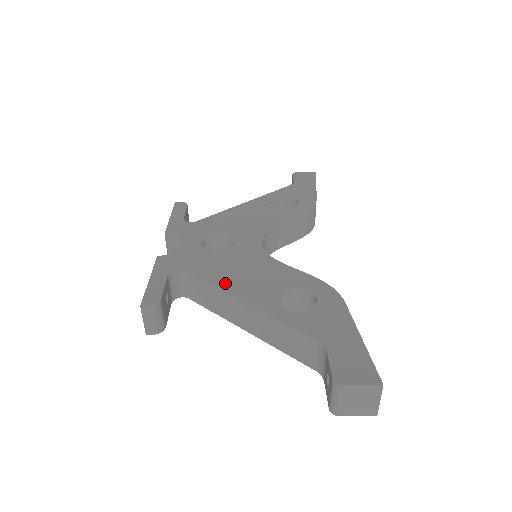
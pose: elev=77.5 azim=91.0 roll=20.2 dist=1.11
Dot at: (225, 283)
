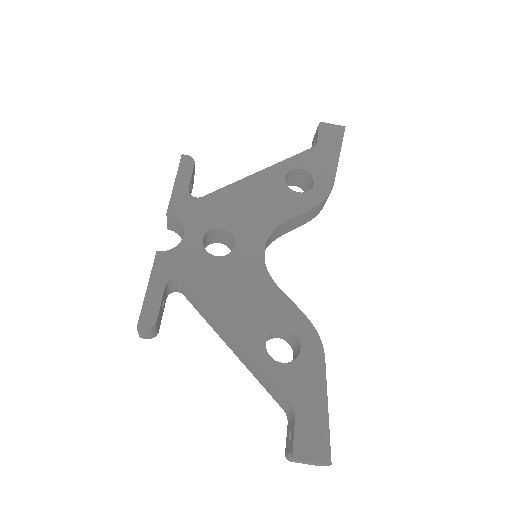
Dot at: (220, 309)
